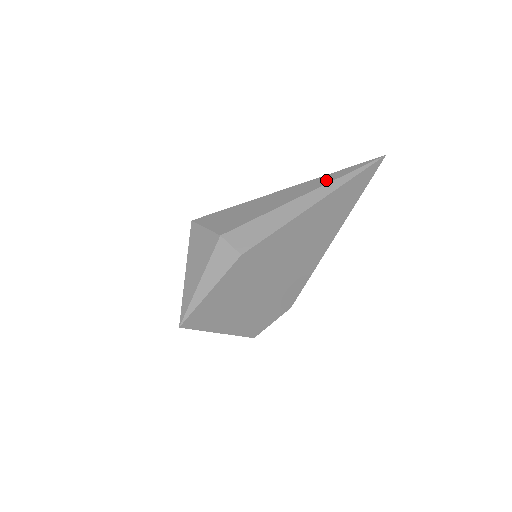
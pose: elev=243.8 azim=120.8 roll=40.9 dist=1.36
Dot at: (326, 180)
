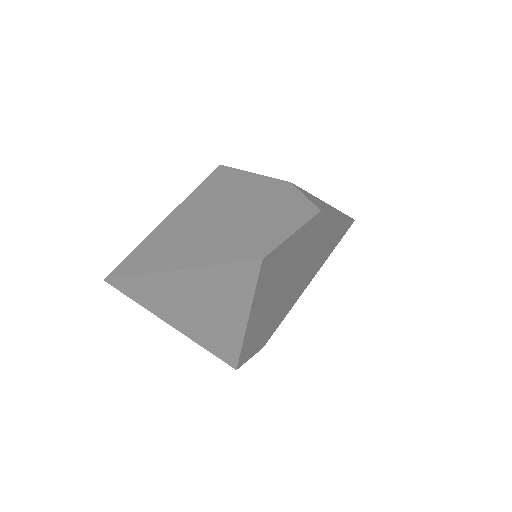
Dot at: occluded
